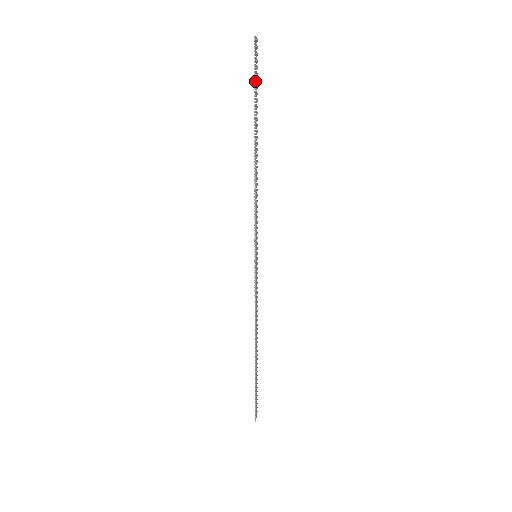
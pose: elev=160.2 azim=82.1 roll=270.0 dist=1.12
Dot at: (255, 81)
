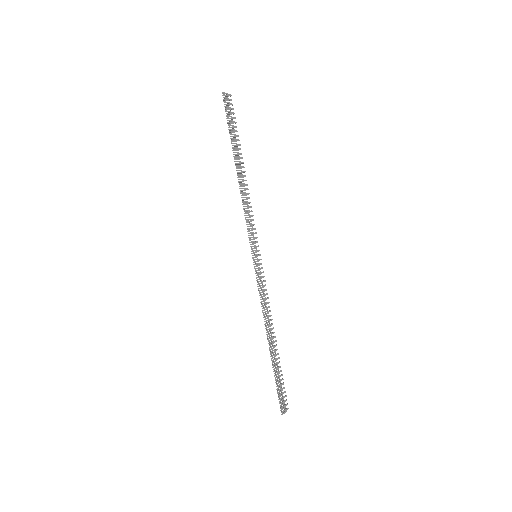
Dot at: (228, 122)
